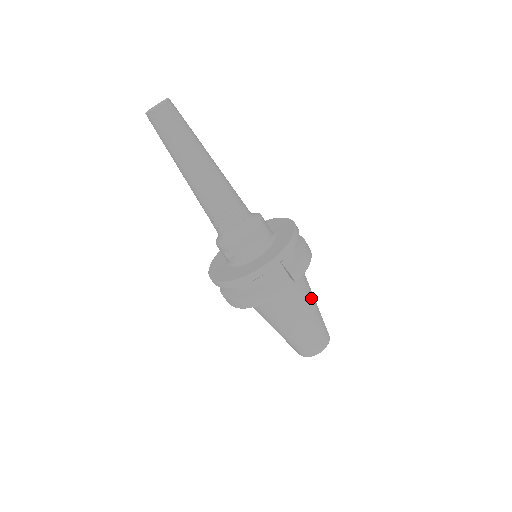
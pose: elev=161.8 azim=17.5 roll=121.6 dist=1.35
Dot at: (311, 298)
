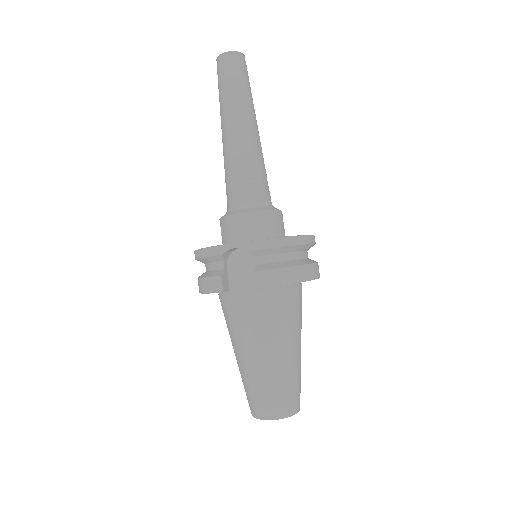
Dot at: (286, 338)
